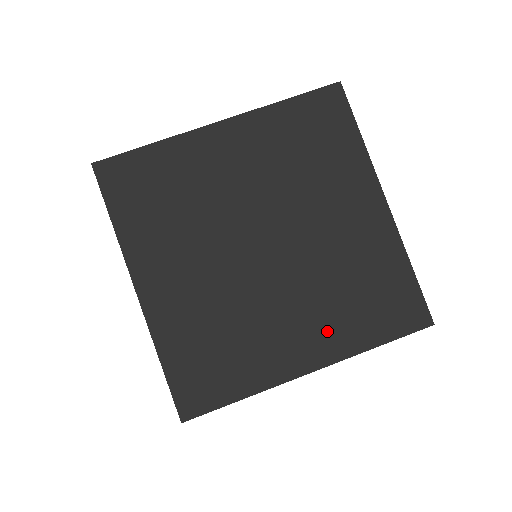
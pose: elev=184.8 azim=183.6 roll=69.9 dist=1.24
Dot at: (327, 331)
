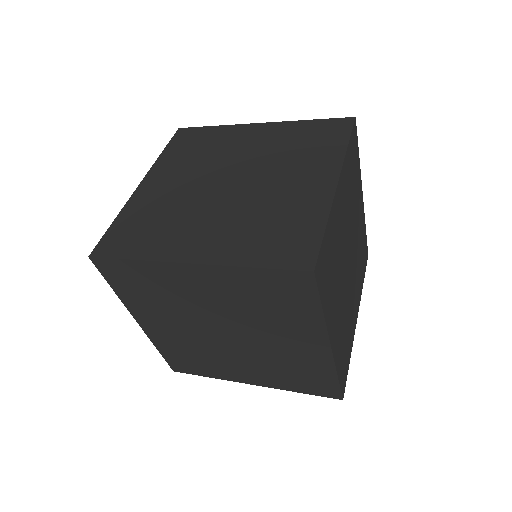
Dot at: (265, 377)
